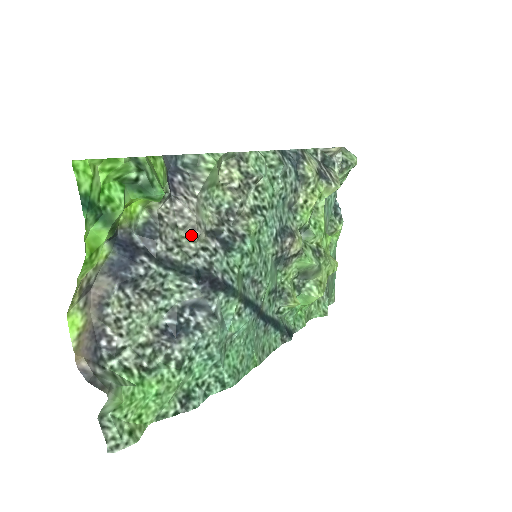
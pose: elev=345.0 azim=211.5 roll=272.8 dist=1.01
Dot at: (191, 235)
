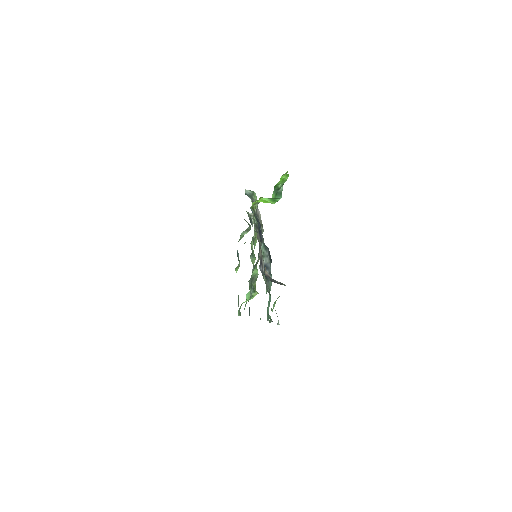
Dot at: (262, 229)
